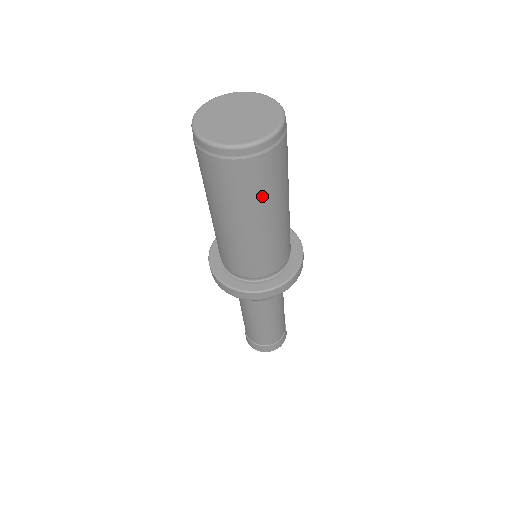
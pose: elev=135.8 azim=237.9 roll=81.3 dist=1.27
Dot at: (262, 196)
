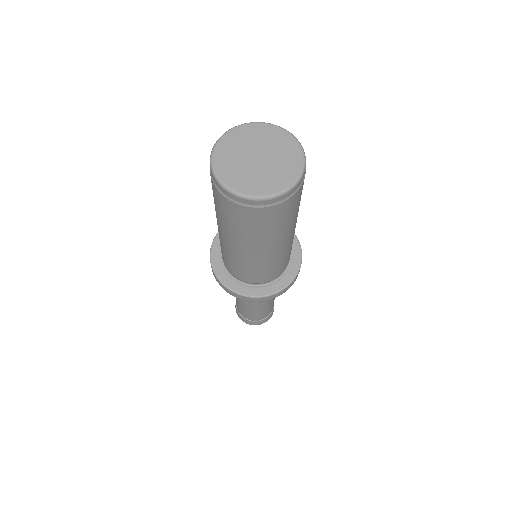
Dot at: (292, 219)
